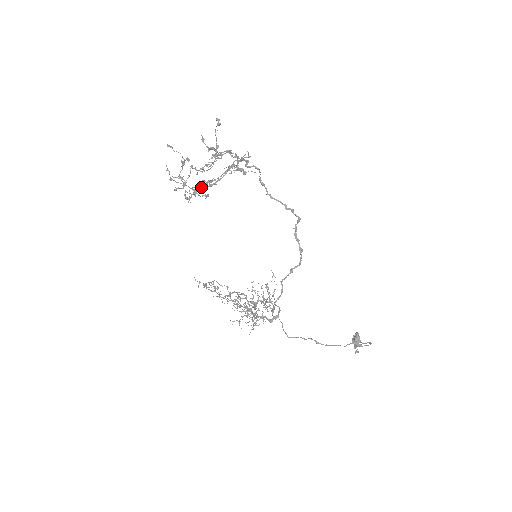
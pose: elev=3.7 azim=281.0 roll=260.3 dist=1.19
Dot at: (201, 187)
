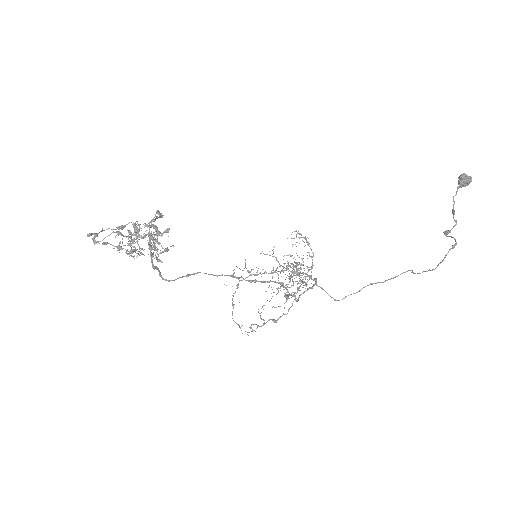
Dot at: (157, 213)
